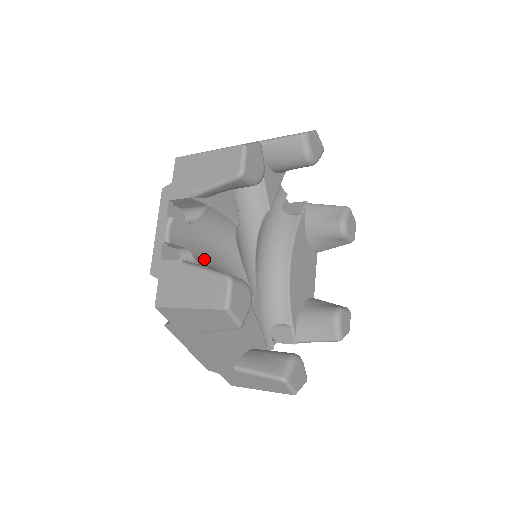
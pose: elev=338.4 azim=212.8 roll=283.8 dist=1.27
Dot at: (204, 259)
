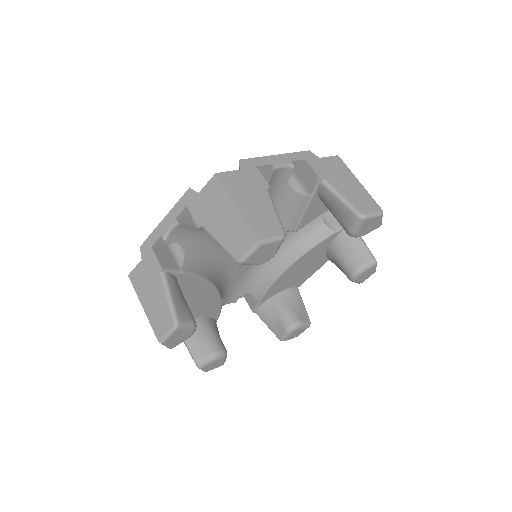
Dot at: (197, 252)
